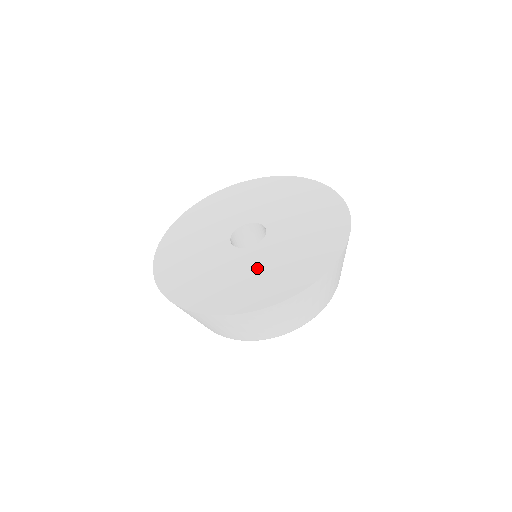
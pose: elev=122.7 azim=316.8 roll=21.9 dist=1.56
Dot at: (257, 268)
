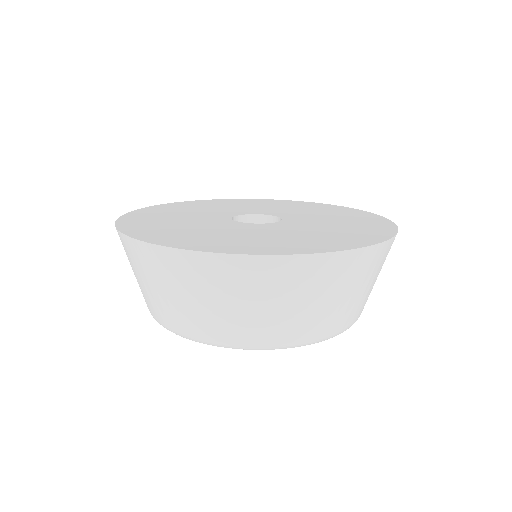
Dot at: (211, 229)
